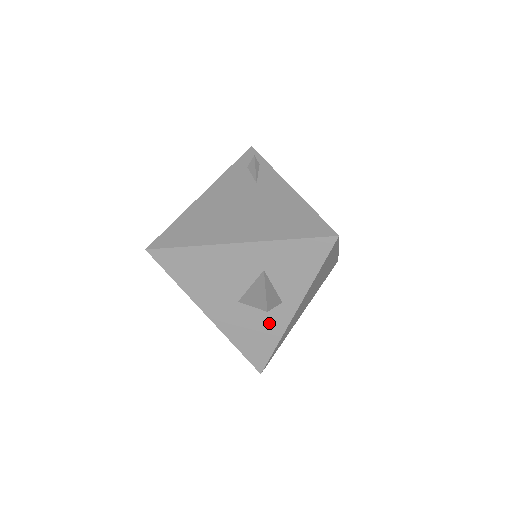
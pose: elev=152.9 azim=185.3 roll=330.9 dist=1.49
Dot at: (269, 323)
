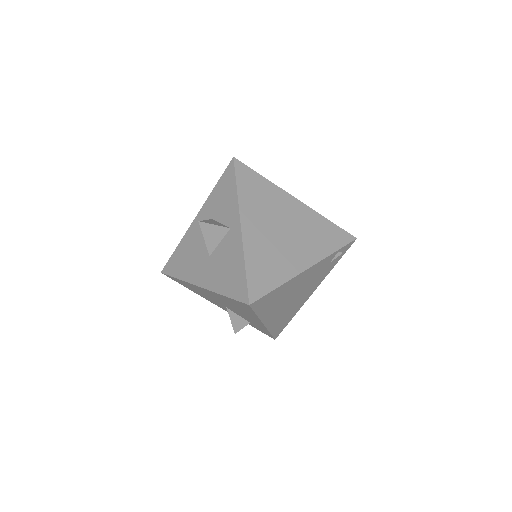
Dot at: (232, 252)
